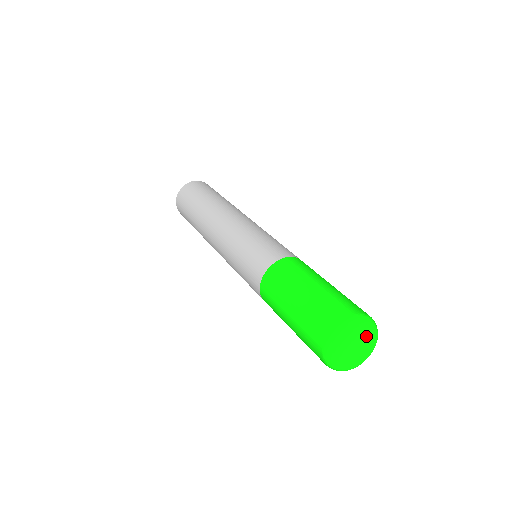
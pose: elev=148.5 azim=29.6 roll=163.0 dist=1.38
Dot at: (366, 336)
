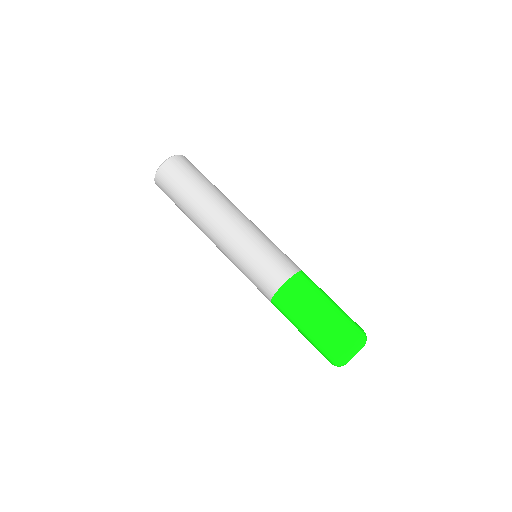
Dot at: occluded
